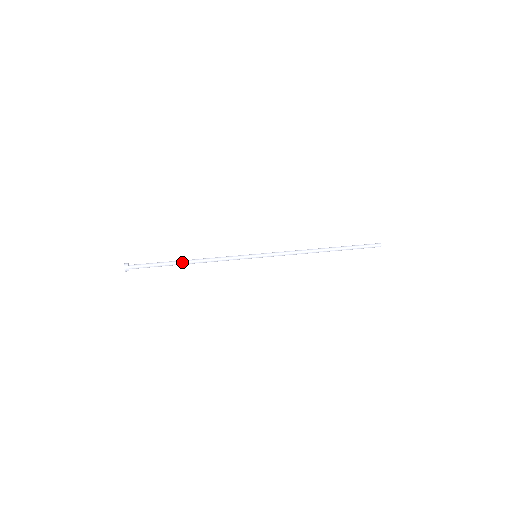
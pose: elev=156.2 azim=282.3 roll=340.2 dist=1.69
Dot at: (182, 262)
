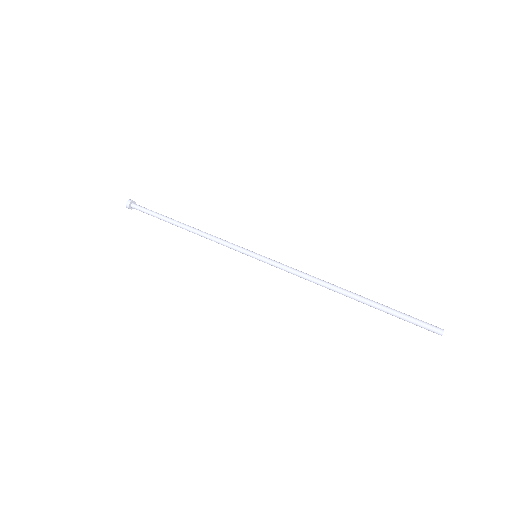
Dot at: (177, 225)
